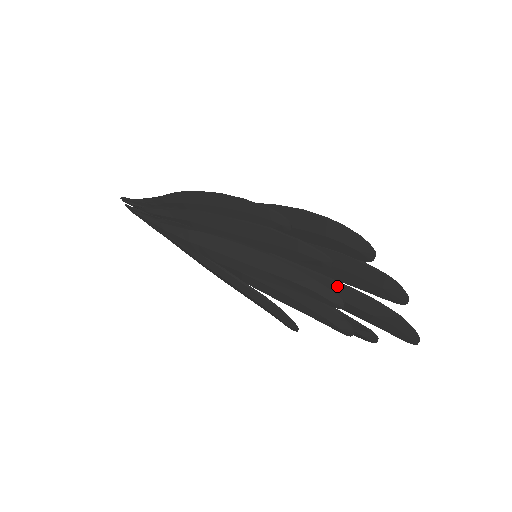
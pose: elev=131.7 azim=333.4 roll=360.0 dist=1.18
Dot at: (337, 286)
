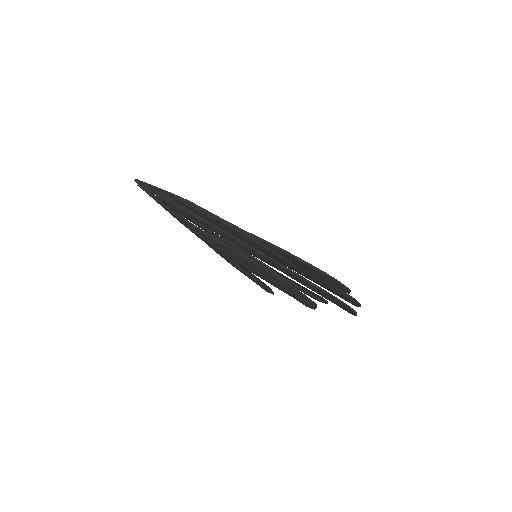
Dot at: occluded
